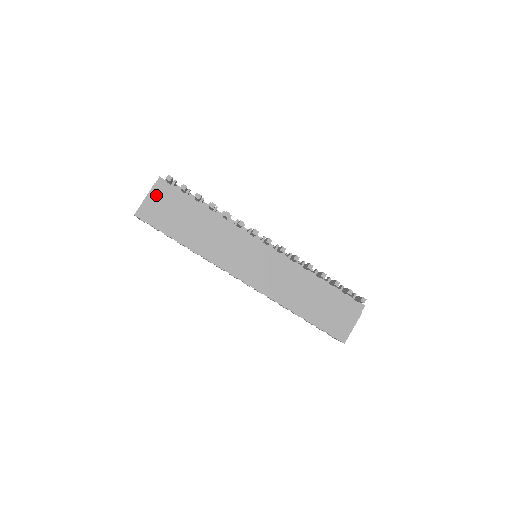
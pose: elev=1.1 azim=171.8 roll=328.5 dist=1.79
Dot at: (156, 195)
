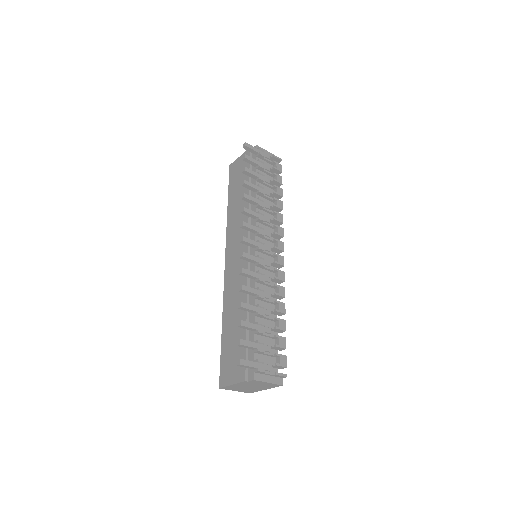
Dot at: occluded
